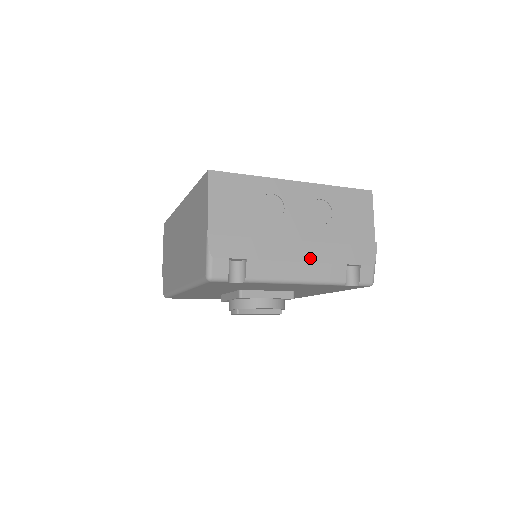
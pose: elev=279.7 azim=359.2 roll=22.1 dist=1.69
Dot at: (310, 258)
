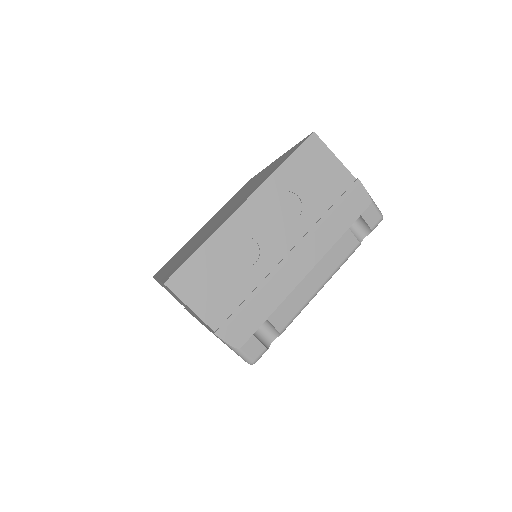
Dot at: (315, 259)
